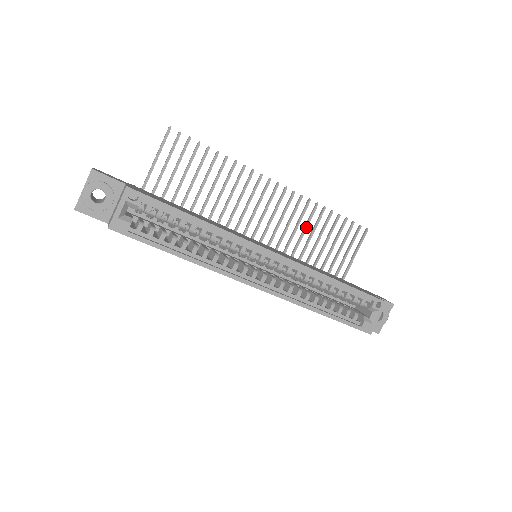
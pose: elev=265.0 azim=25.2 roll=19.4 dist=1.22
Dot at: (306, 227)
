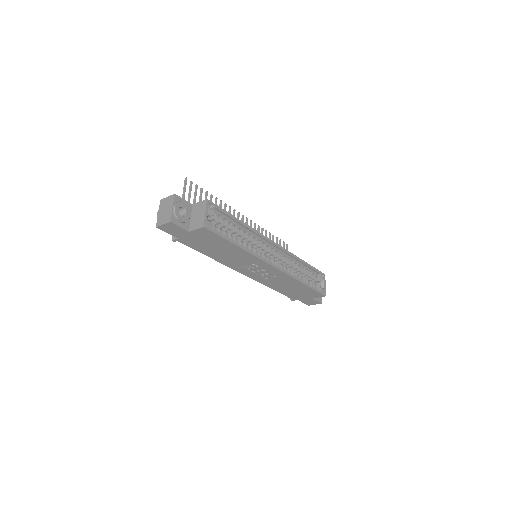
Dot at: occluded
